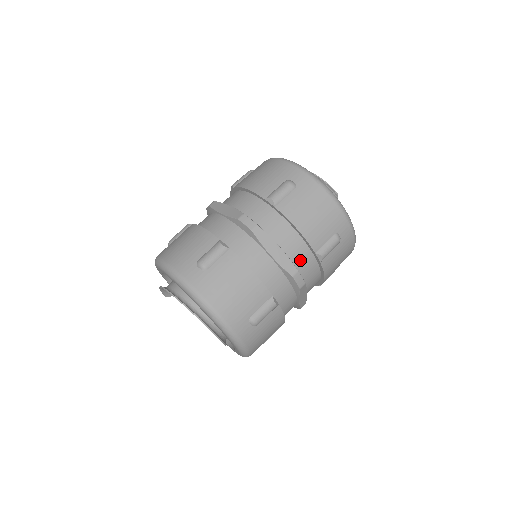
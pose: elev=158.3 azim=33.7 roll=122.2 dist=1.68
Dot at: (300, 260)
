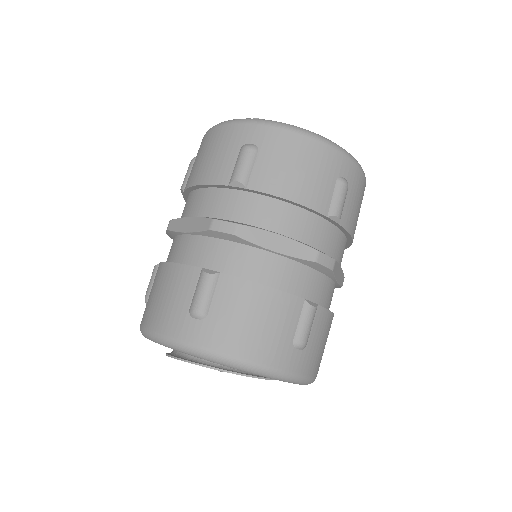
Dot at: (221, 208)
